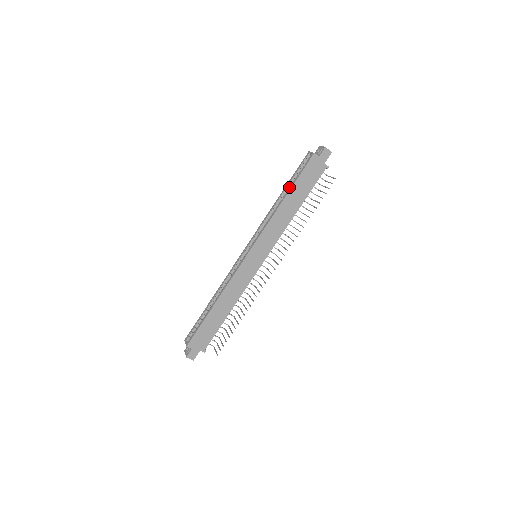
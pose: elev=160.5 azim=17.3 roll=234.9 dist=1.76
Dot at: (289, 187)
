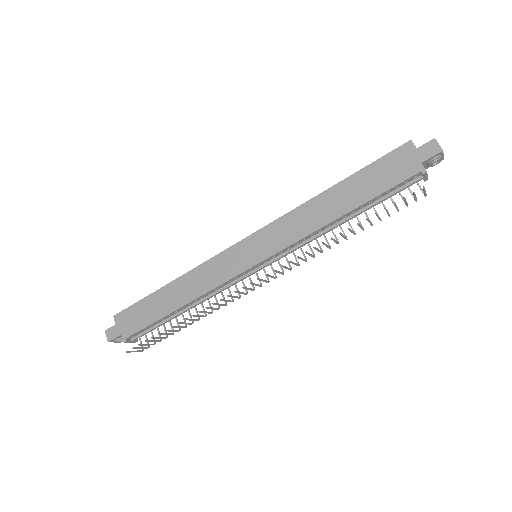
Dot at: (350, 178)
